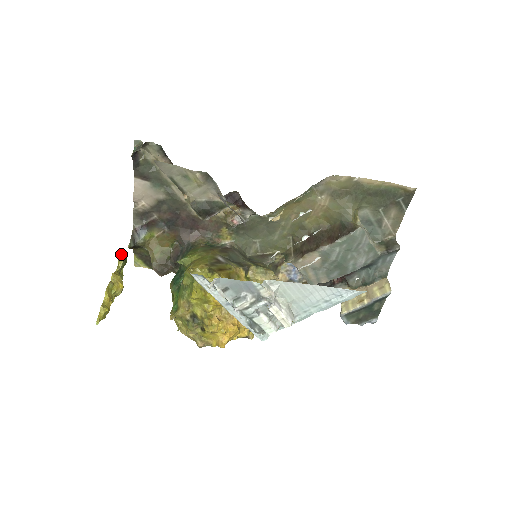
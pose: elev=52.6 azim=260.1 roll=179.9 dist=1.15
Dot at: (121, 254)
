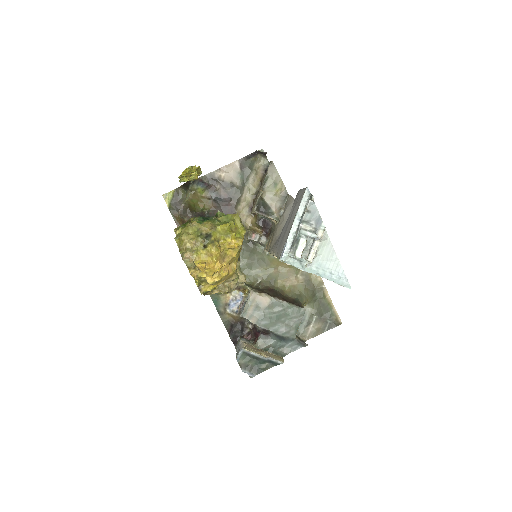
Dot at: occluded
